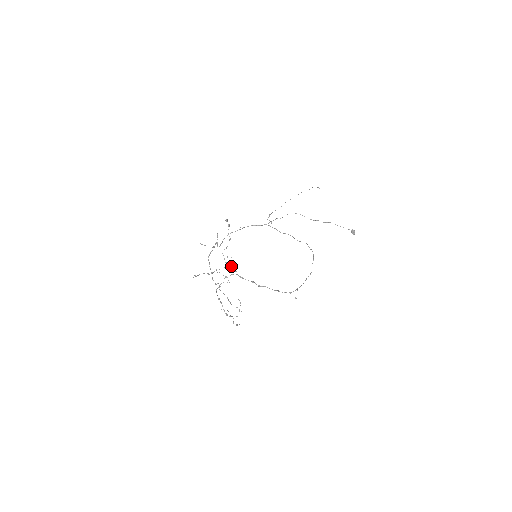
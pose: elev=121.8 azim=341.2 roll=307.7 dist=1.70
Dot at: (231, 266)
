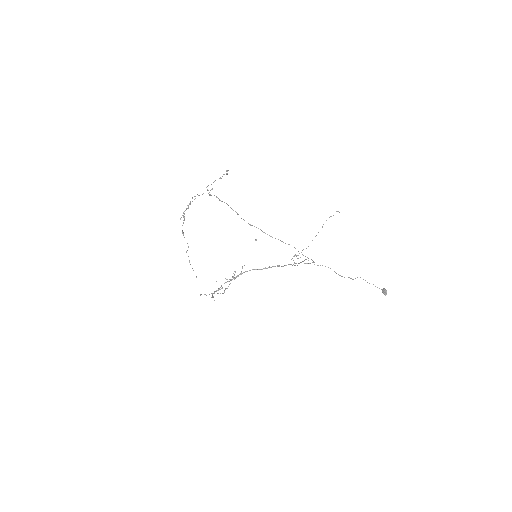
Dot at: (208, 190)
